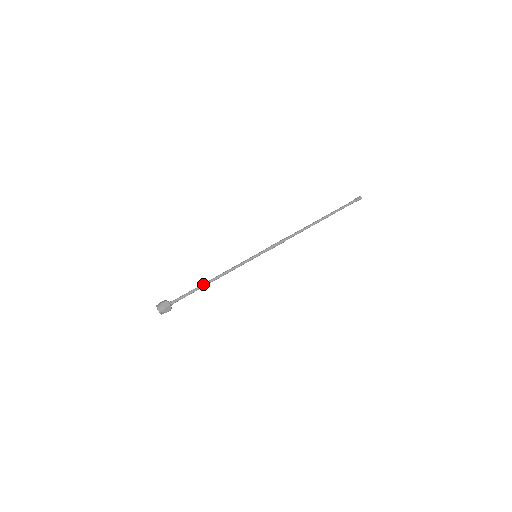
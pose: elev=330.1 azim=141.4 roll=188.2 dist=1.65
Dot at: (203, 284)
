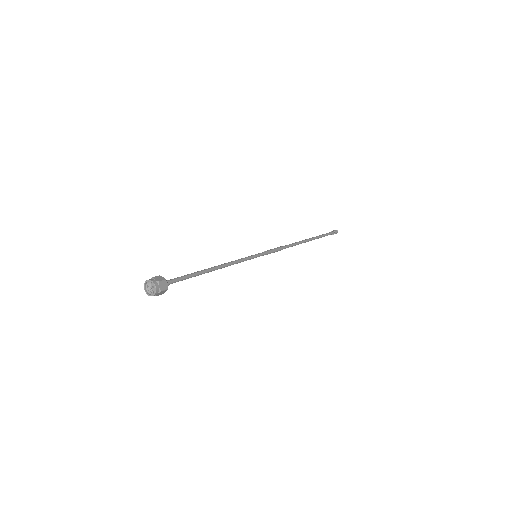
Dot at: (205, 271)
